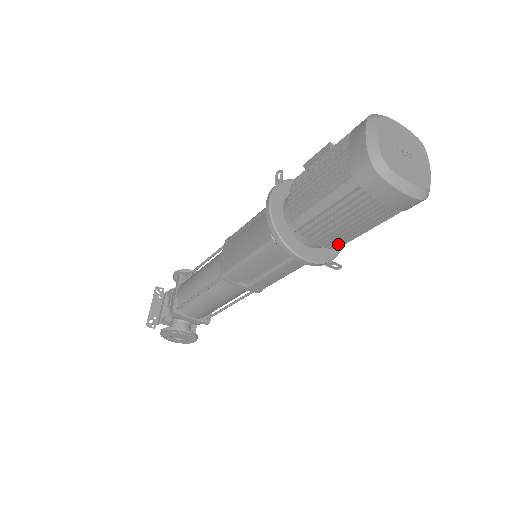
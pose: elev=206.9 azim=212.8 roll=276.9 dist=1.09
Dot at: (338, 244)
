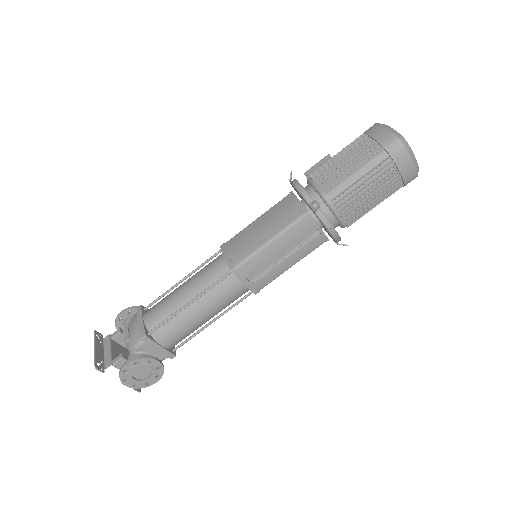
Dot at: (354, 218)
